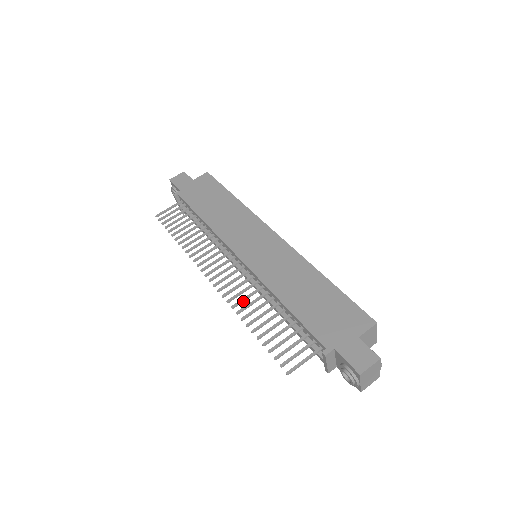
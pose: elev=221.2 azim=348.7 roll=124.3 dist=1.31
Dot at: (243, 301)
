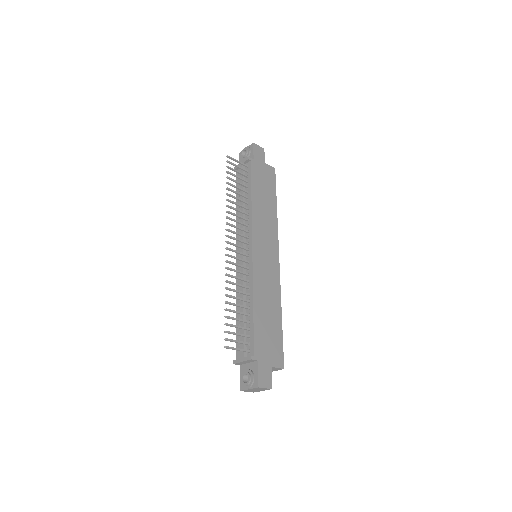
Dot at: (234, 277)
